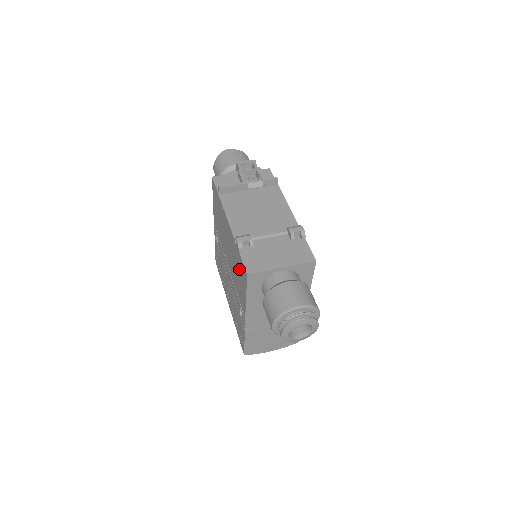
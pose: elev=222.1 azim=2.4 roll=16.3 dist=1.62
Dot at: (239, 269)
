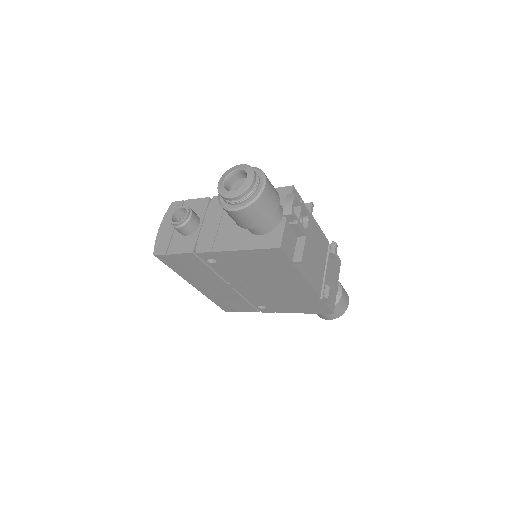
Dot at: (307, 305)
